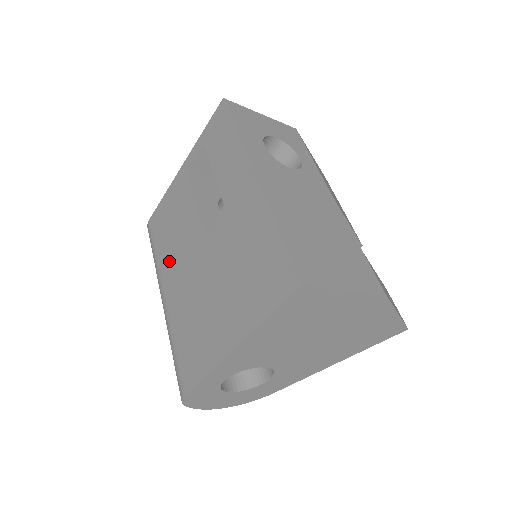
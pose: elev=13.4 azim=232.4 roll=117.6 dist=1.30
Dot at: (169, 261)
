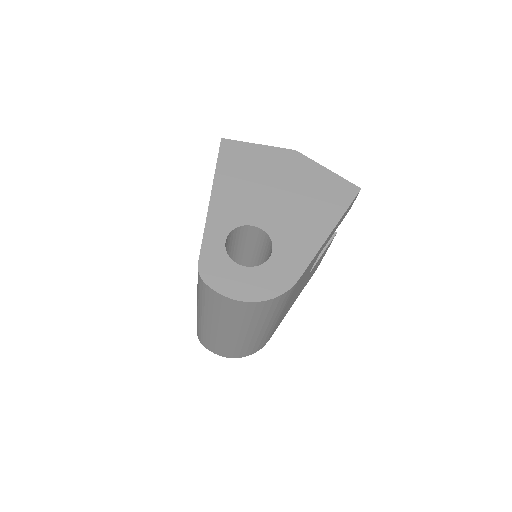
Dot at: occluded
